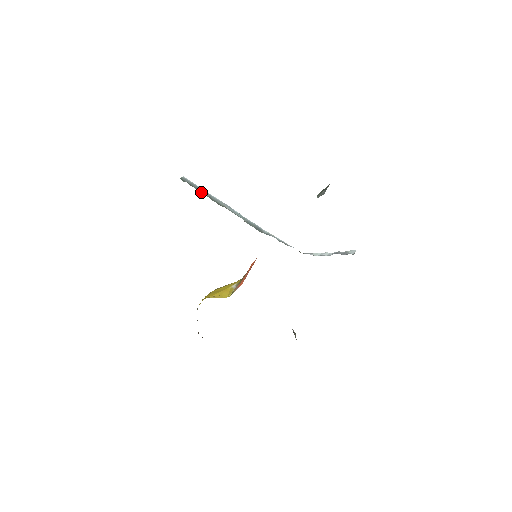
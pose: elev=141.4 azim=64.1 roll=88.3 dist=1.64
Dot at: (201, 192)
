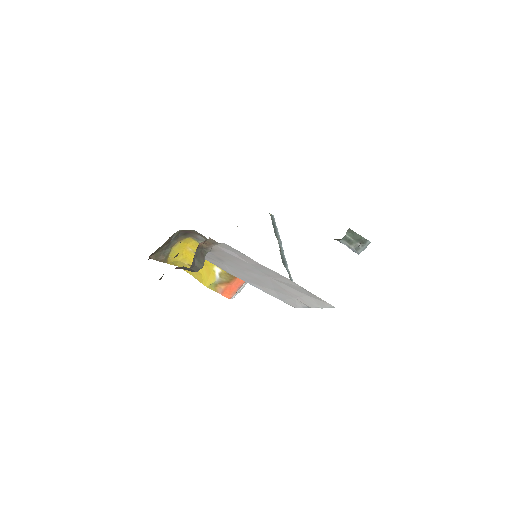
Dot at: (273, 225)
